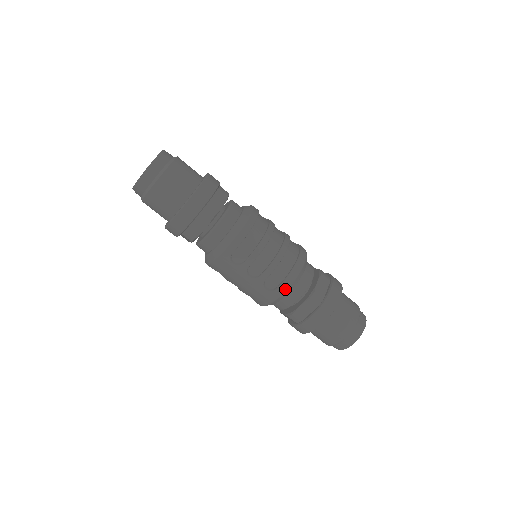
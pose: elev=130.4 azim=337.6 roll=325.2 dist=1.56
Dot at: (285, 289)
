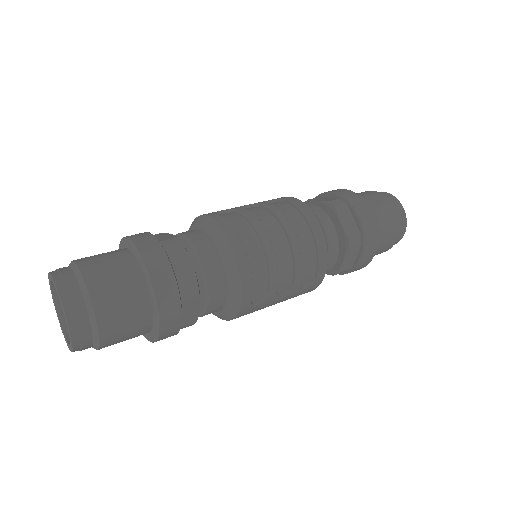
Dot at: (325, 269)
